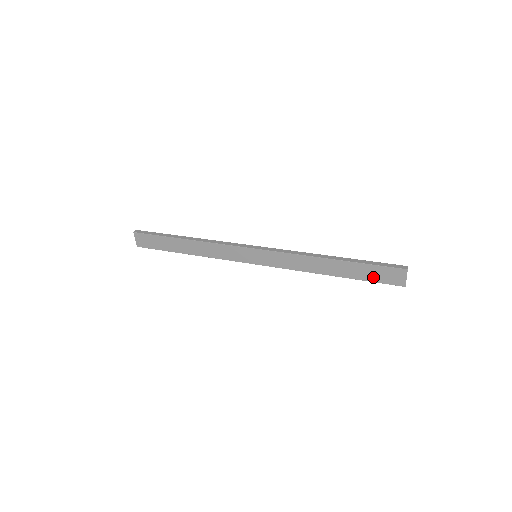
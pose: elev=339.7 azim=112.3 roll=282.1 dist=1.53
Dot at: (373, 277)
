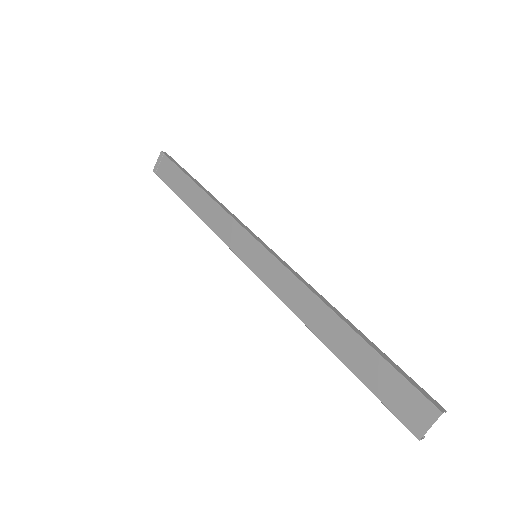
Dot at: (381, 388)
